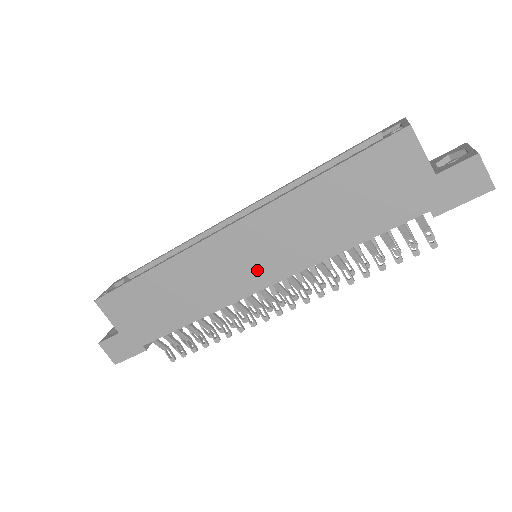
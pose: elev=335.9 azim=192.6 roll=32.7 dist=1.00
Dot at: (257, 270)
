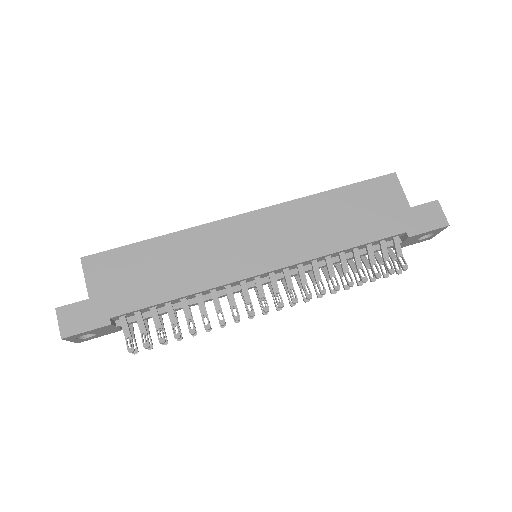
Dot at: (262, 254)
